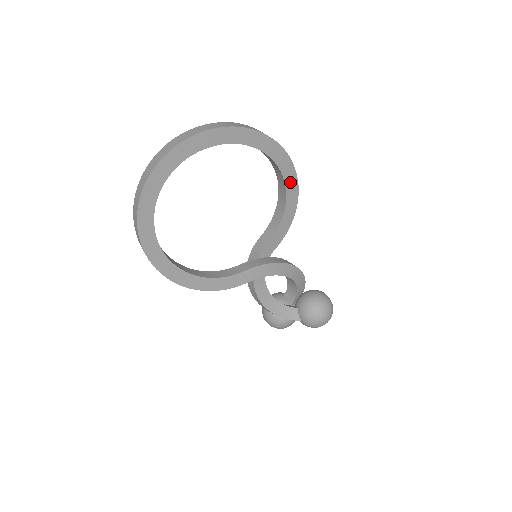
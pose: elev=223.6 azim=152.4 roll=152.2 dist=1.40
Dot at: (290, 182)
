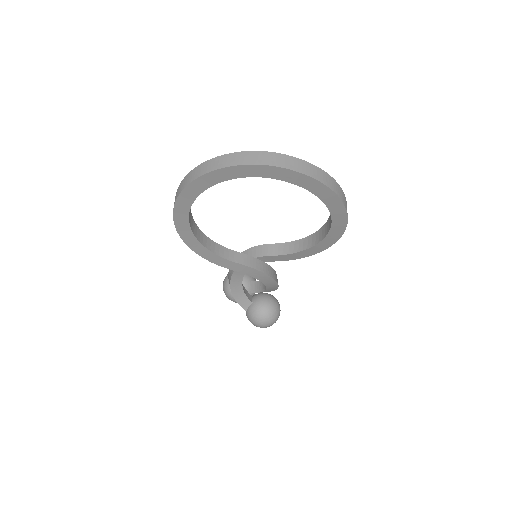
Dot at: (329, 239)
